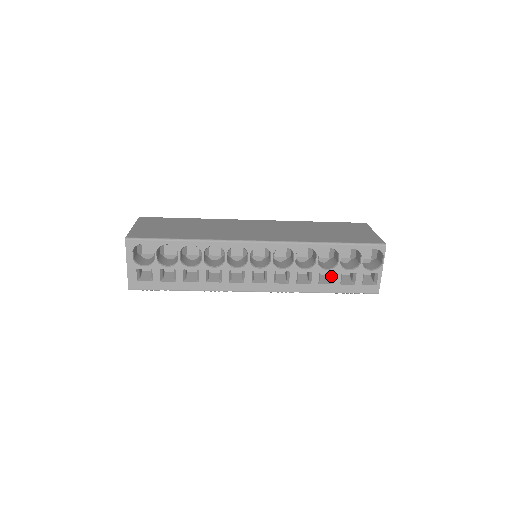
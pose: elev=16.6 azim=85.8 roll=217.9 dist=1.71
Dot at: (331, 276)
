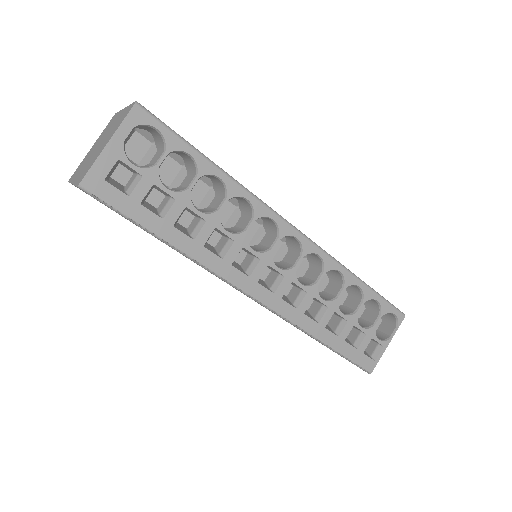
Dot at: (339, 325)
